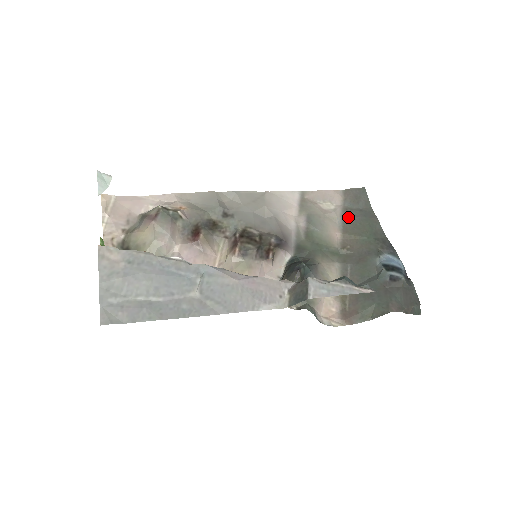
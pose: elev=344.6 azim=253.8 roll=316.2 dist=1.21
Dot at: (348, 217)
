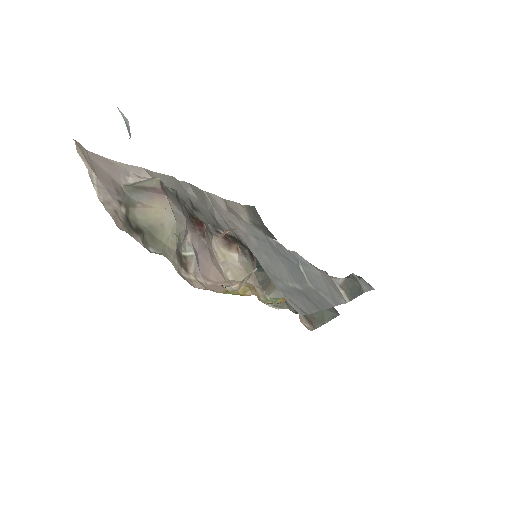
Dot at: occluded
